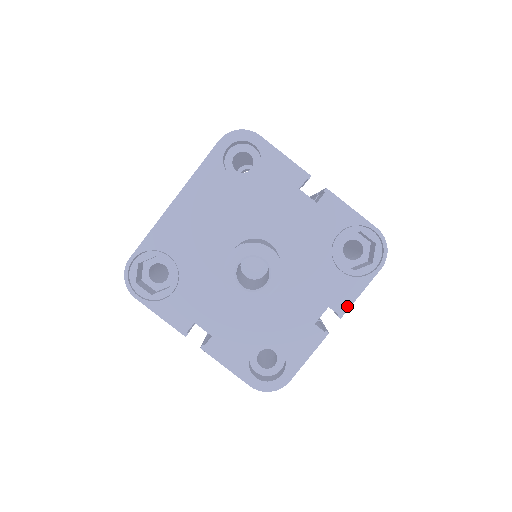
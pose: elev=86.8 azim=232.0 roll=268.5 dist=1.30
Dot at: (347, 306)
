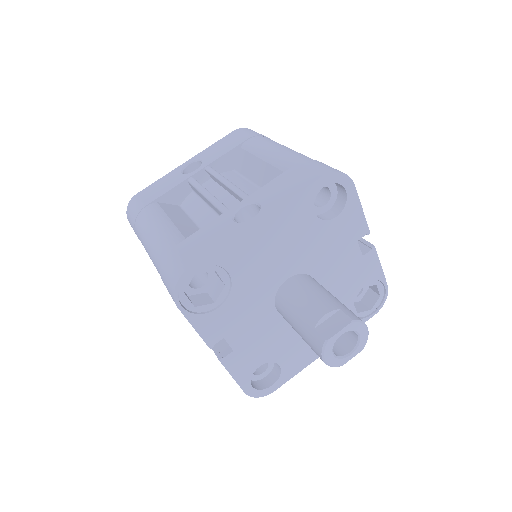
Dot at: occluded
